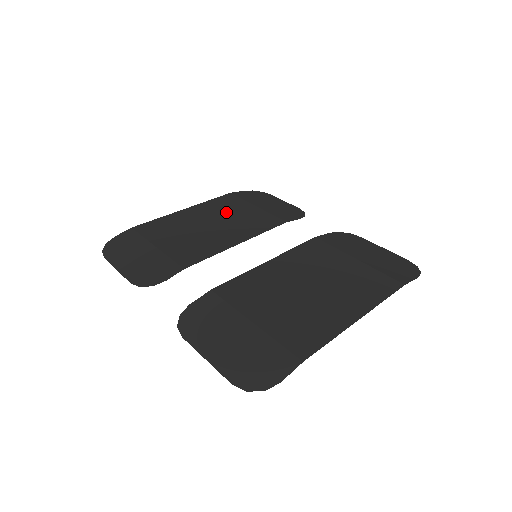
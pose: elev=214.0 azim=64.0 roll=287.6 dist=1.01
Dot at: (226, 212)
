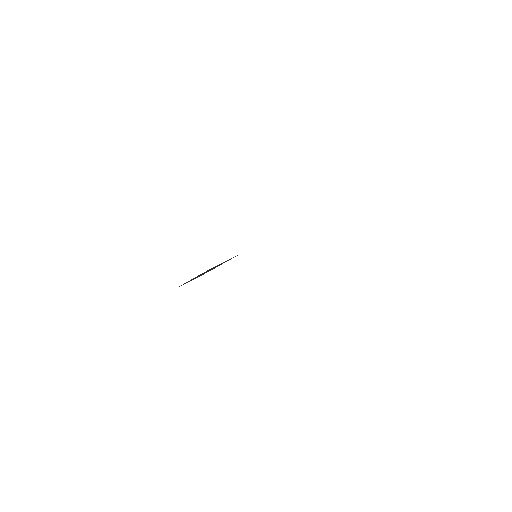
Dot at: occluded
